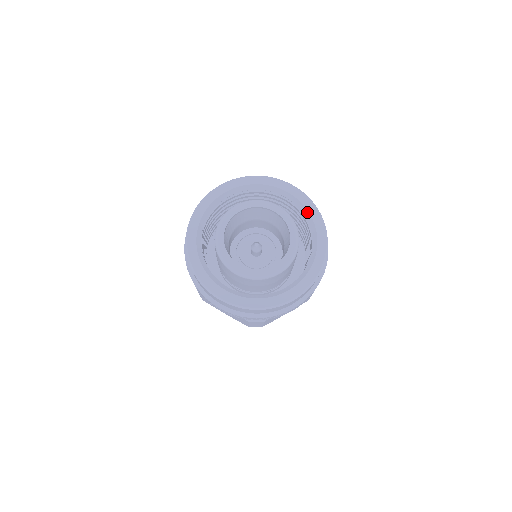
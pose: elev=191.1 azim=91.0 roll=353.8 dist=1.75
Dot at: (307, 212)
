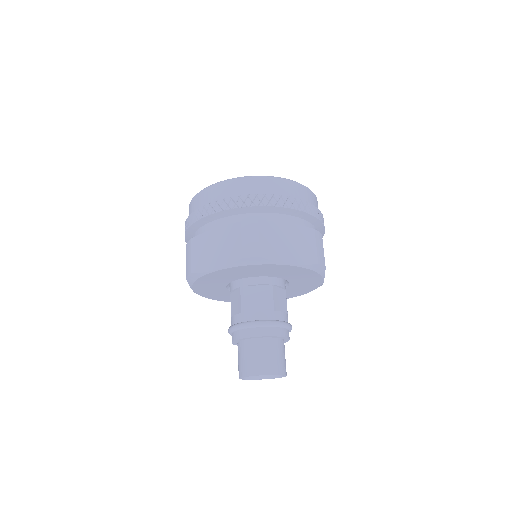
Dot at: occluded
